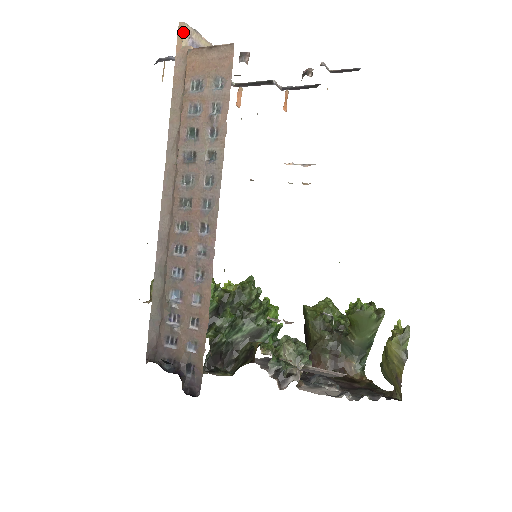
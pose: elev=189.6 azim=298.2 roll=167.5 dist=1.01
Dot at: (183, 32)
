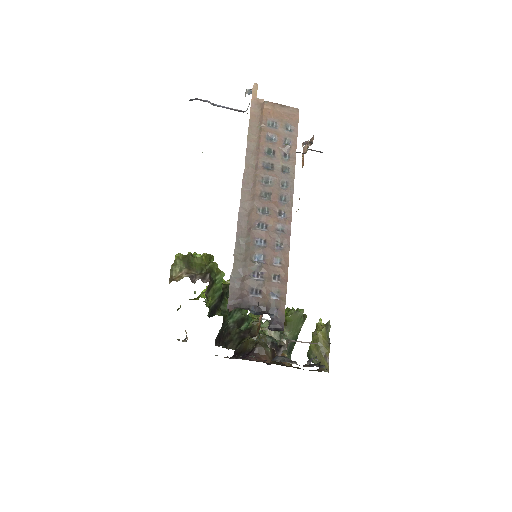
Dot at: (257, 89)
